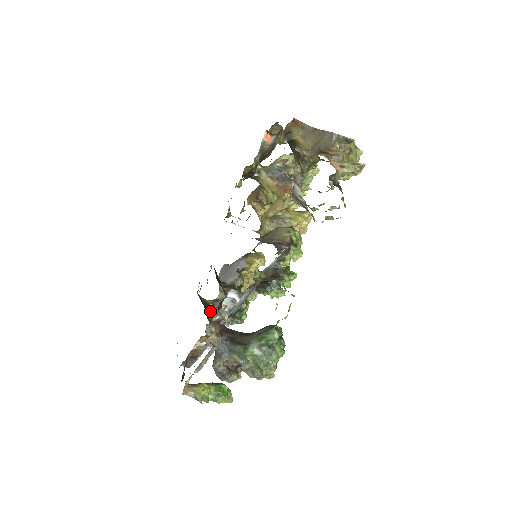
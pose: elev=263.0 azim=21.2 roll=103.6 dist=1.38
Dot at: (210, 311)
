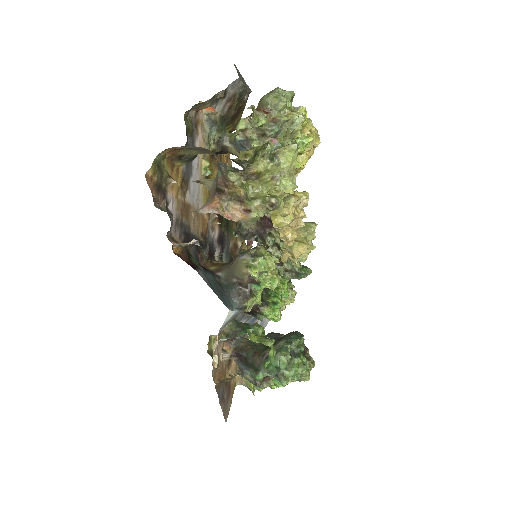
Dot at: occluded
